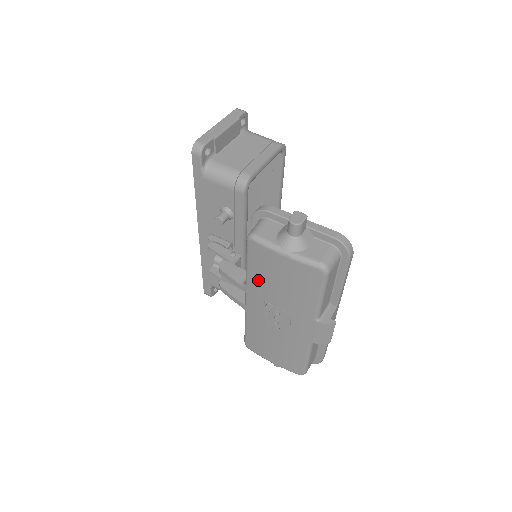
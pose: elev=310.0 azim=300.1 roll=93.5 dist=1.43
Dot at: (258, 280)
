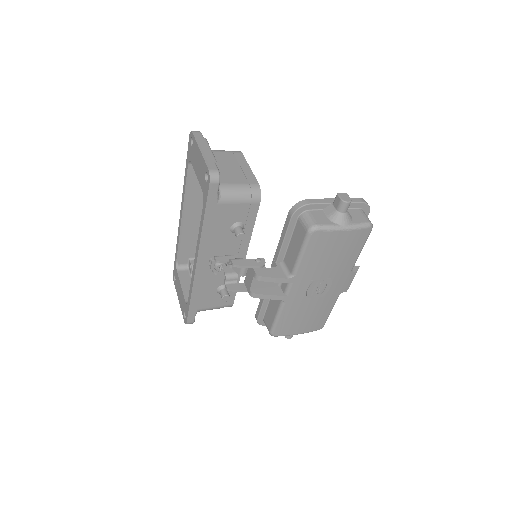
Dot at: (311, 264)
